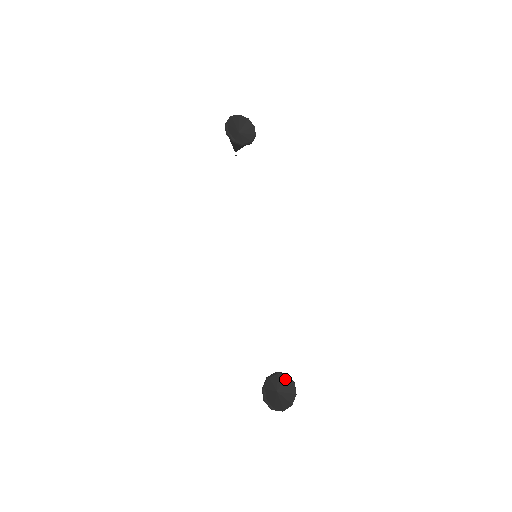
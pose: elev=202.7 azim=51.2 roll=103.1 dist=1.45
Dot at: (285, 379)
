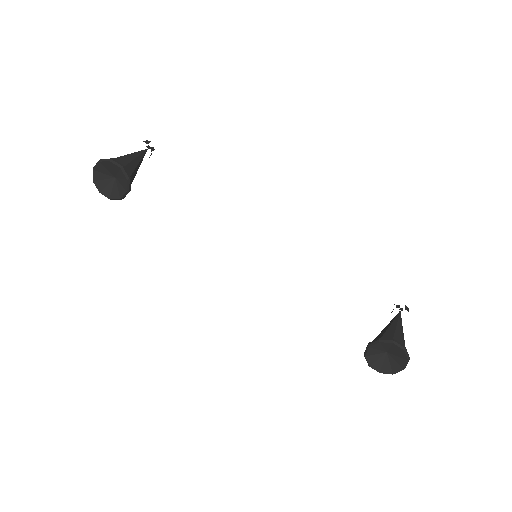
Dot at: (381, 345)
